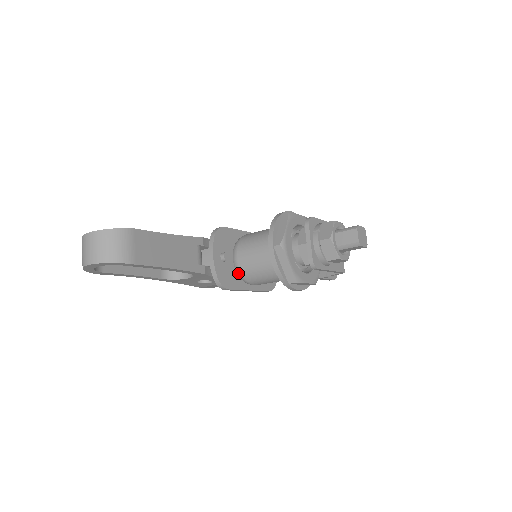
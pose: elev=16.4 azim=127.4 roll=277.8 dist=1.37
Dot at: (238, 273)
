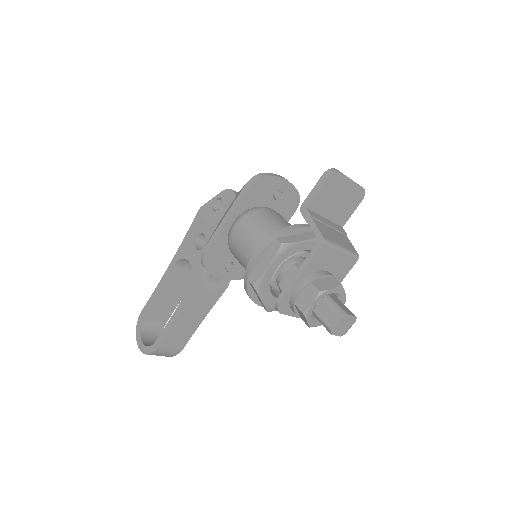
Dot at: occluded
